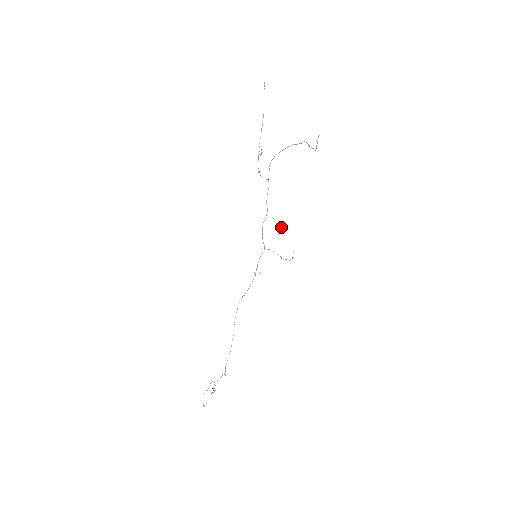
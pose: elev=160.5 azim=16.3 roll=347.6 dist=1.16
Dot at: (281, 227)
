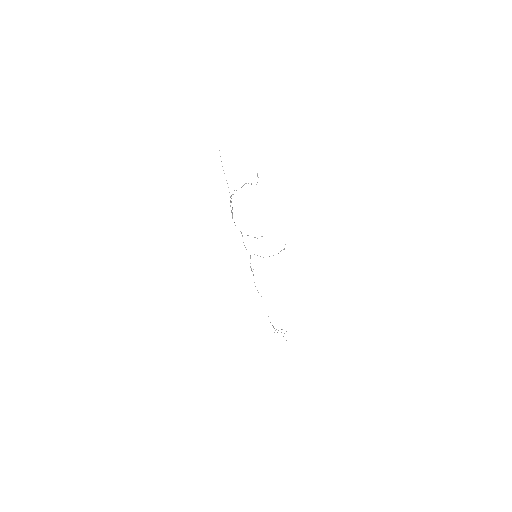
Dot at: occluded
